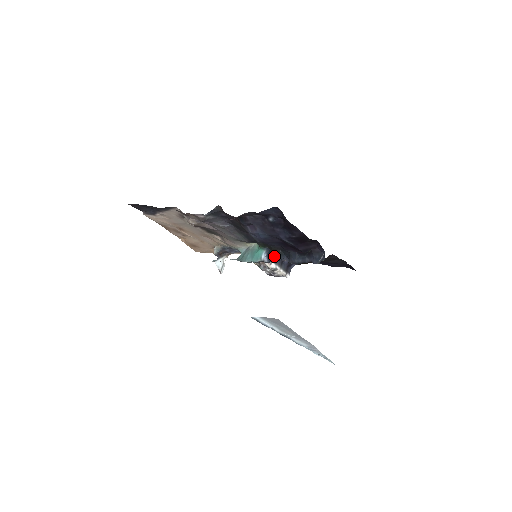
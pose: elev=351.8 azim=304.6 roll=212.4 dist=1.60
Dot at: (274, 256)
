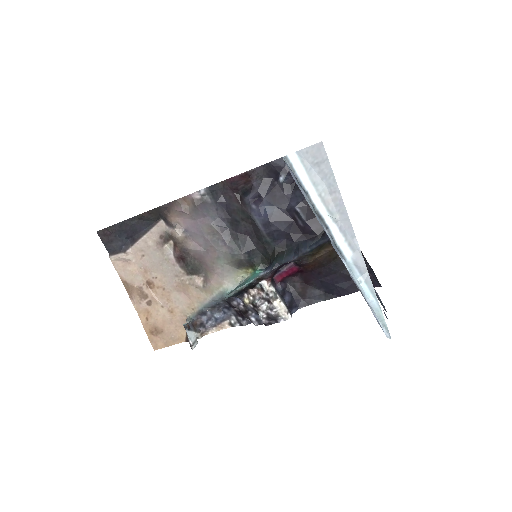
Dot at: (278, 260)
